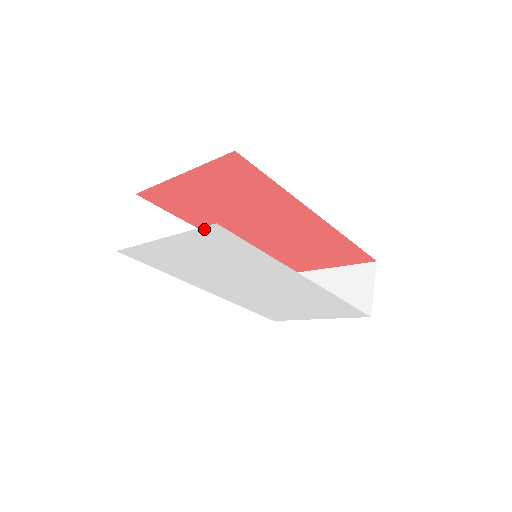
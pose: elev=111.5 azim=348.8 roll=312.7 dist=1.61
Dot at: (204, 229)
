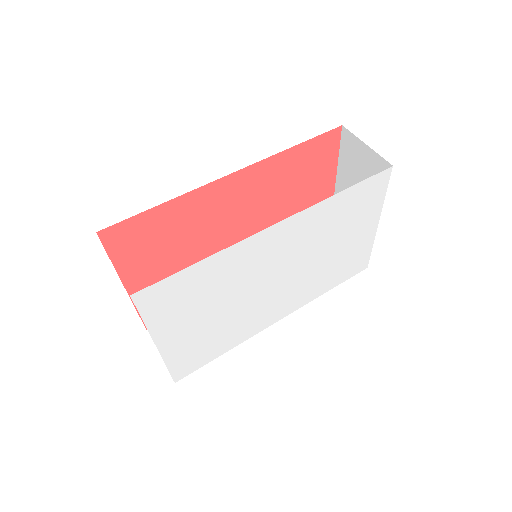
Dot at: (141, 308)
